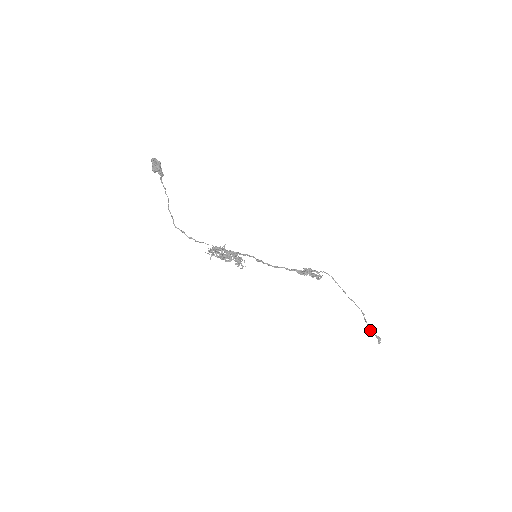
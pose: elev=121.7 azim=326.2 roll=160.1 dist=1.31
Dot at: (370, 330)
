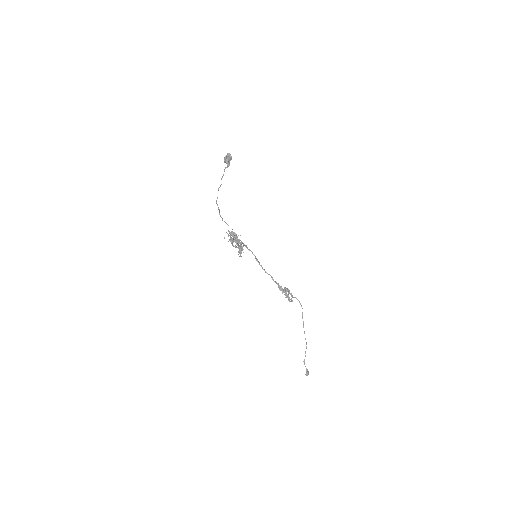
Dot at: (304, 361)
